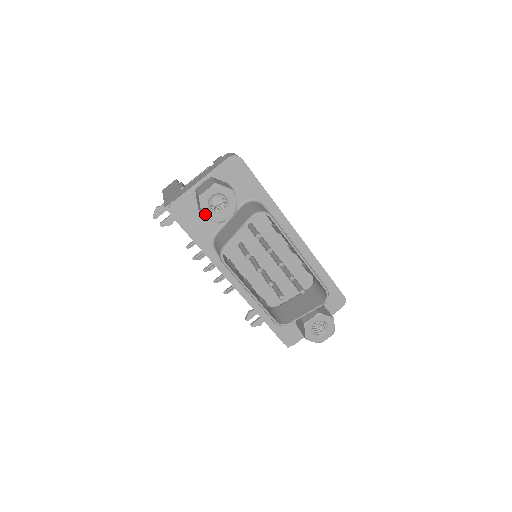
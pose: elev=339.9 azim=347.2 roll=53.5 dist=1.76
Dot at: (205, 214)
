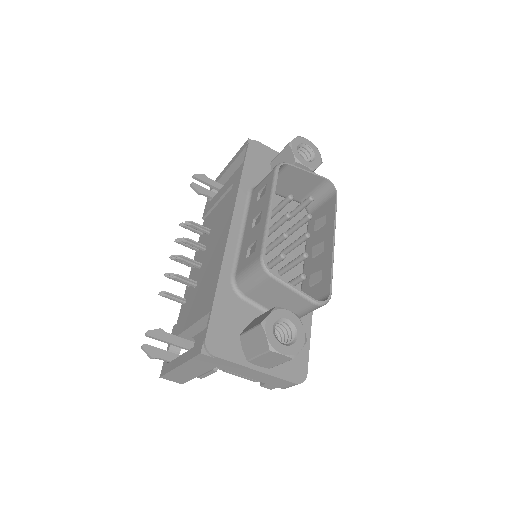
Dot at: (293, 144)
